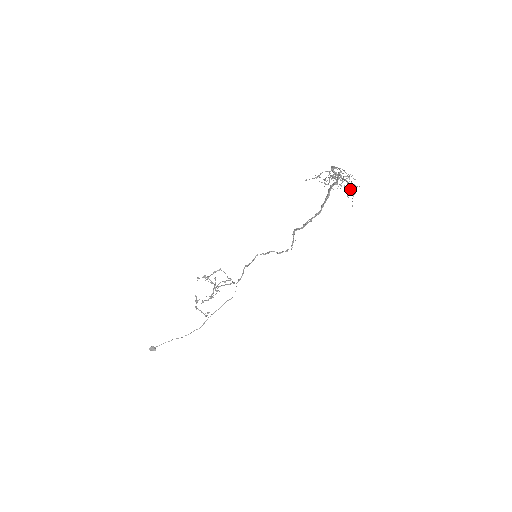
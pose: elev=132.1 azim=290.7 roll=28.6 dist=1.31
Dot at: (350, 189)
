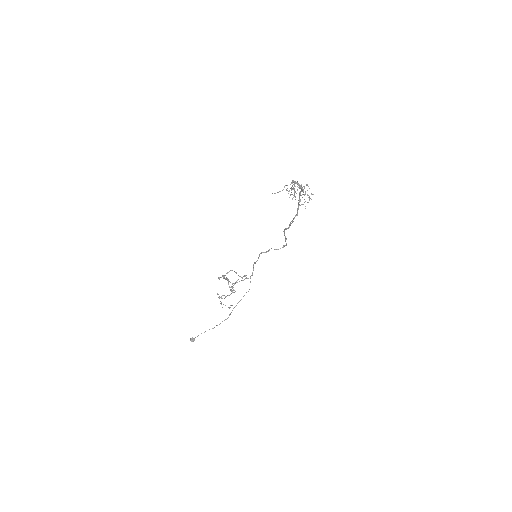
Dot at: (304, 199)
